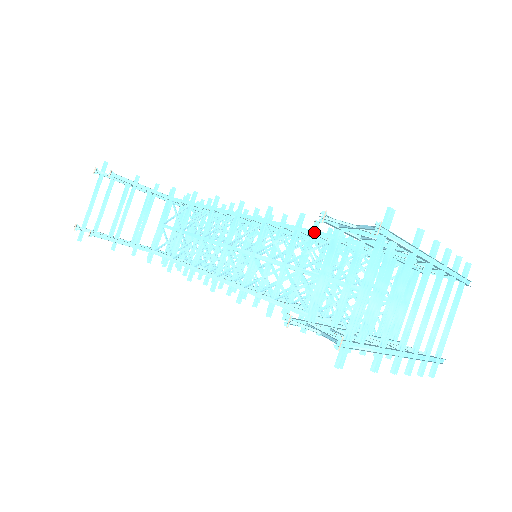
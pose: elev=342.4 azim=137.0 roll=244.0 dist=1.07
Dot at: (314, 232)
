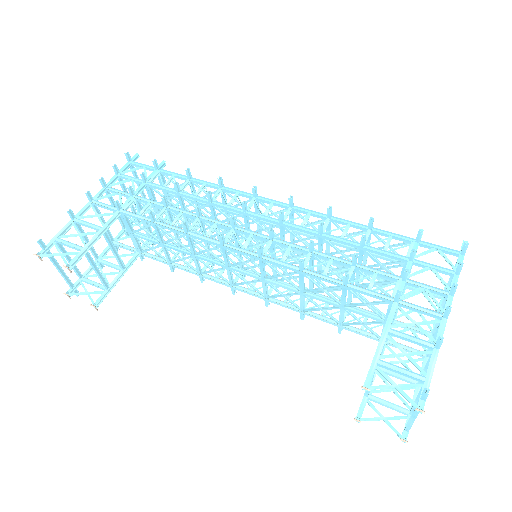
Dot at: (322, 279)
